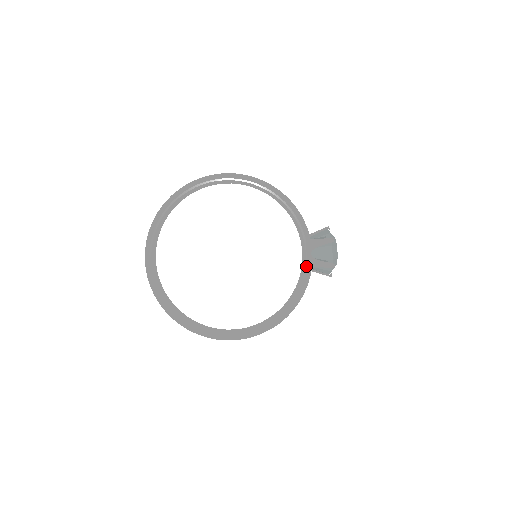
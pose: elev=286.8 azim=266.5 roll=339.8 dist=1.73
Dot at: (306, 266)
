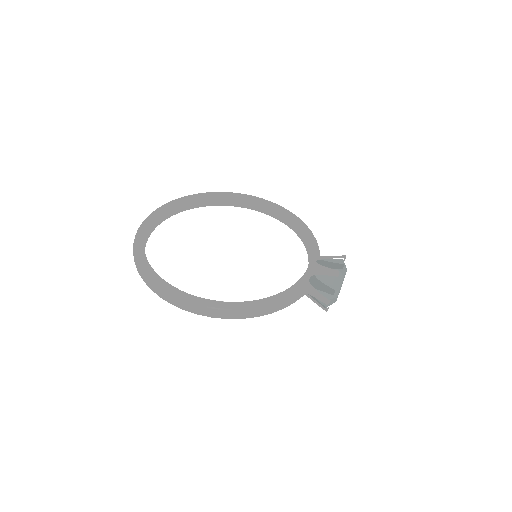
Dot at: (305, 276)
